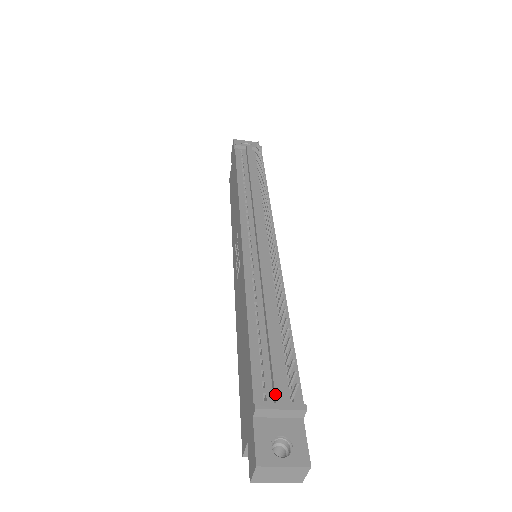
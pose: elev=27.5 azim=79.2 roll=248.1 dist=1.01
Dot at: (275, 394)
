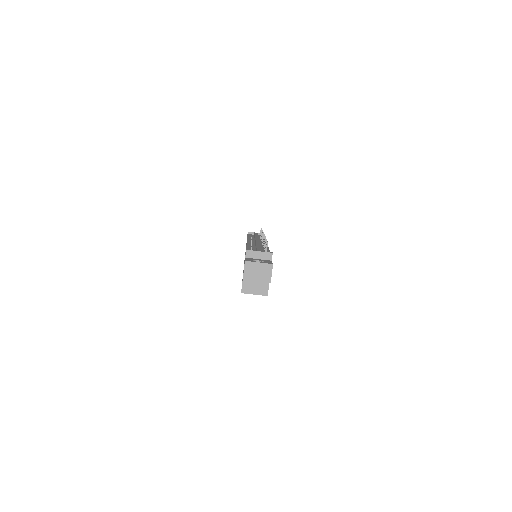
Dot at: (257, 250)
